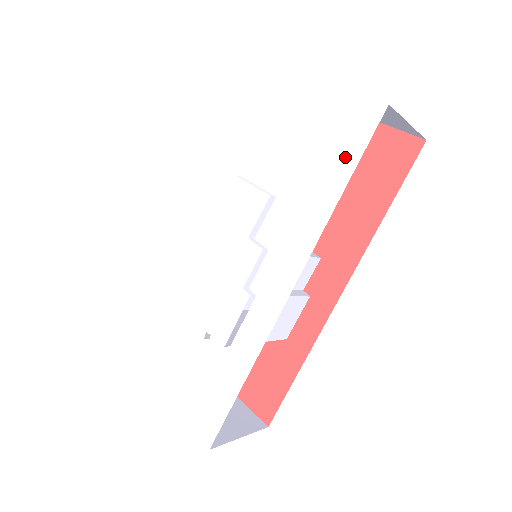
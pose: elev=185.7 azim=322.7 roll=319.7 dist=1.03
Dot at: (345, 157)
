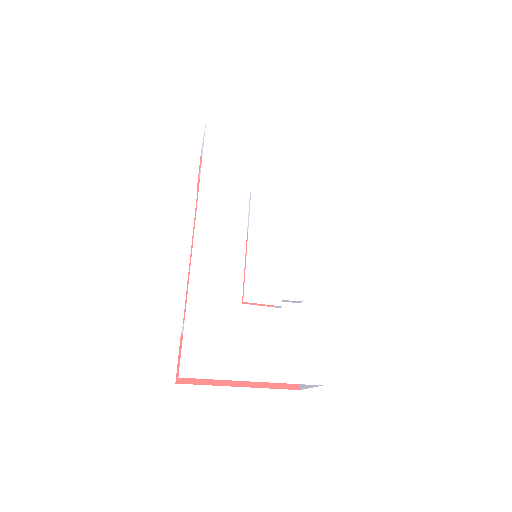
Dot at: (317, 168)
